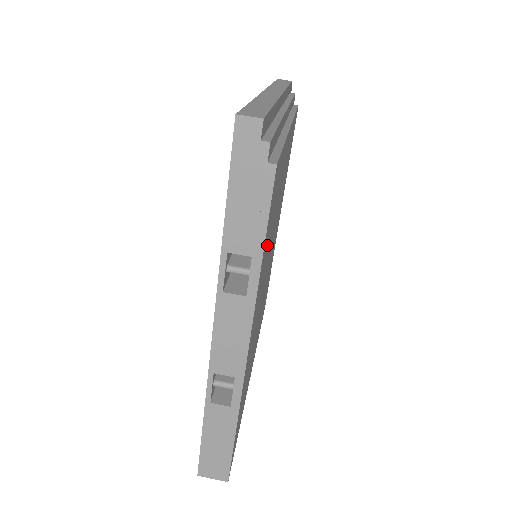
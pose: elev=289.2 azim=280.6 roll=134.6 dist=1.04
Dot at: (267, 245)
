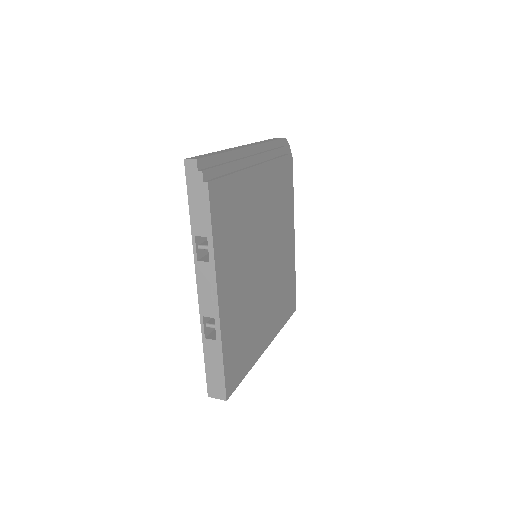
Dot at: (230, 235)
